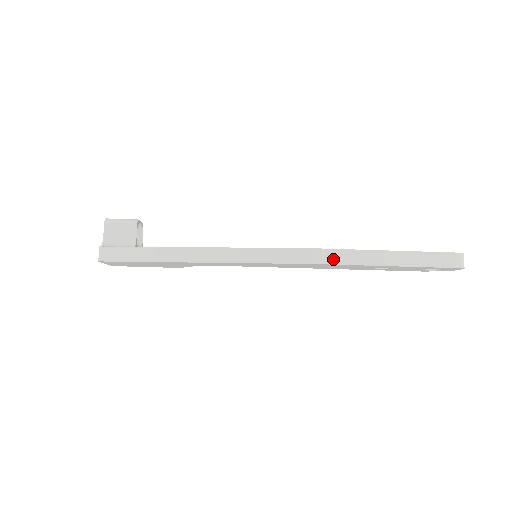
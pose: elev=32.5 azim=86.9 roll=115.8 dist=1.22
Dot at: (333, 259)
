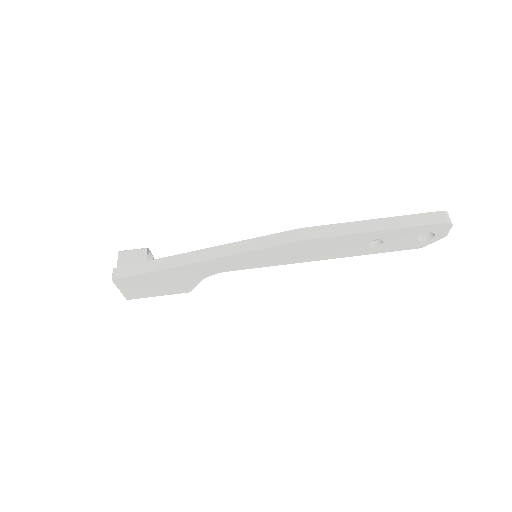
Dot at: (324, 233)
